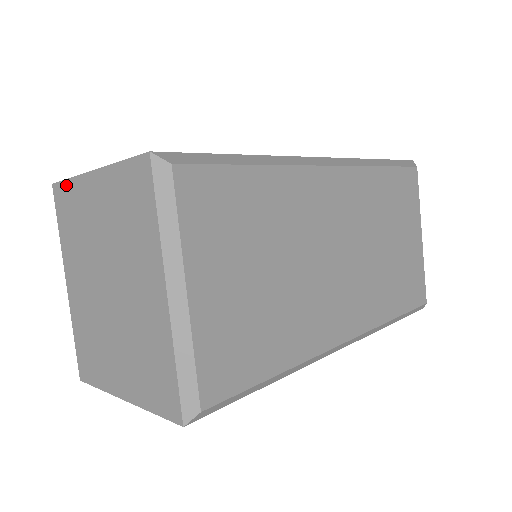
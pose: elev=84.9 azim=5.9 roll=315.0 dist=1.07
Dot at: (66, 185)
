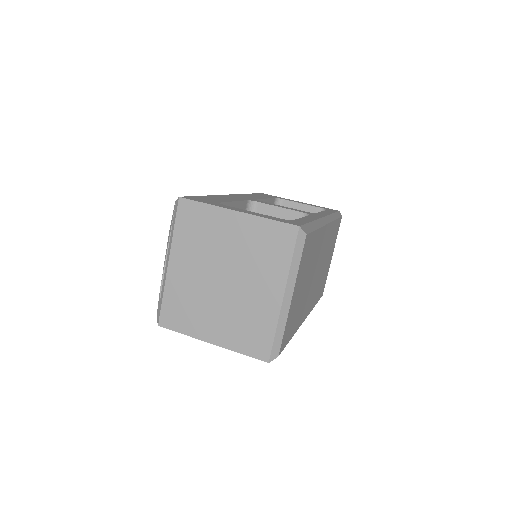
Dot at: (199, 205)
